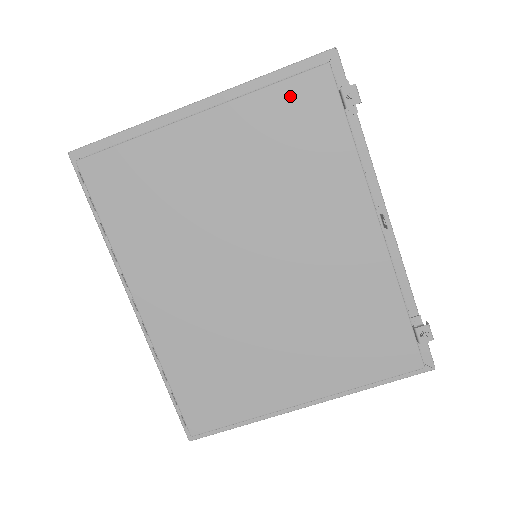
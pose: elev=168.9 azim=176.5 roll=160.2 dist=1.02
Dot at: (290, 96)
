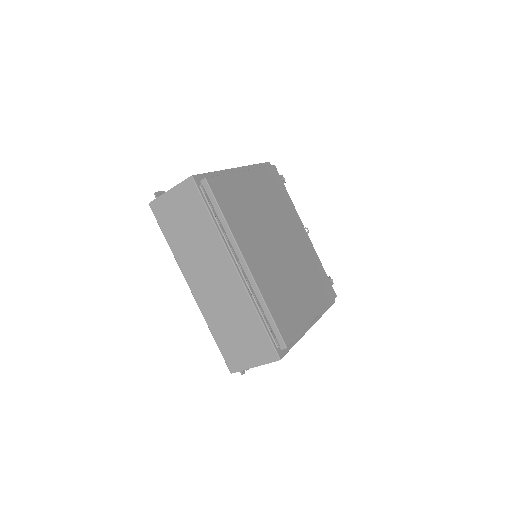
Dot at: (269, 173)
